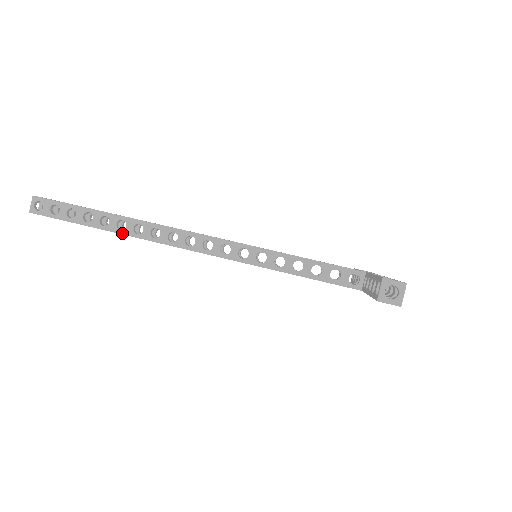
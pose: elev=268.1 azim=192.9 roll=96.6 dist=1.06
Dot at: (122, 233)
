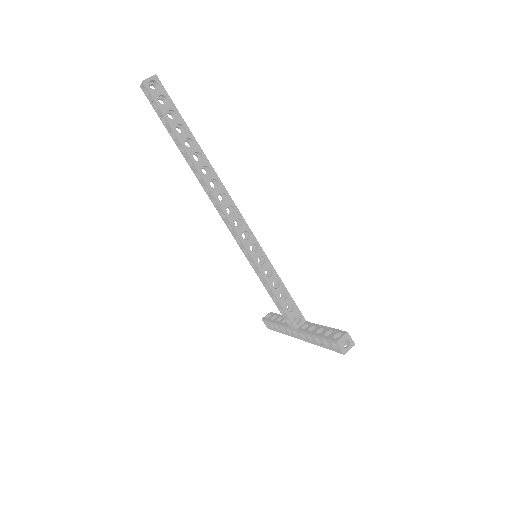
Dot at: (194, 161)
